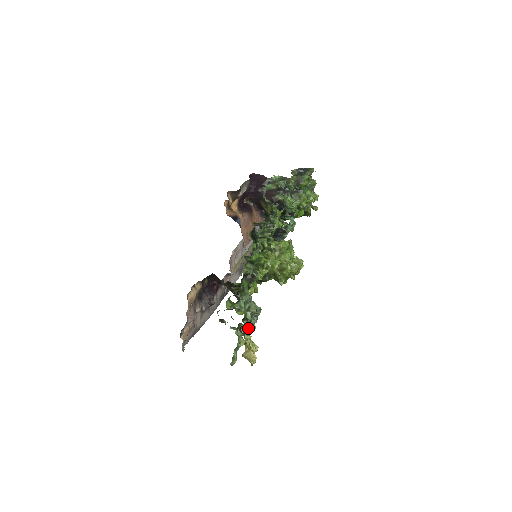
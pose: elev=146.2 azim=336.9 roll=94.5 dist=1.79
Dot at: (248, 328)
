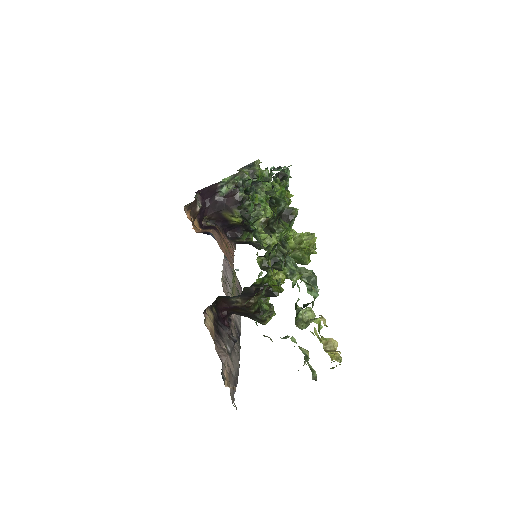
Dot at: (307, 318)
